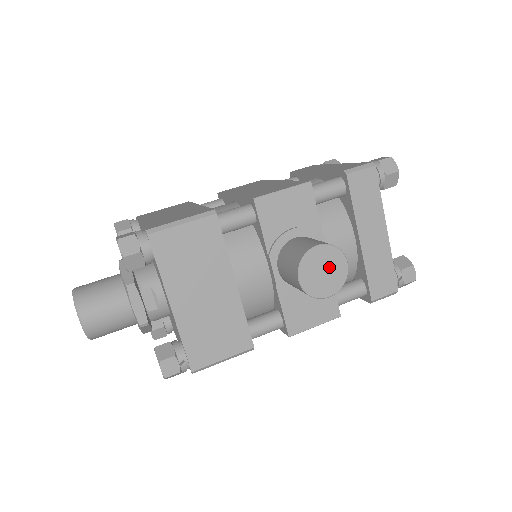
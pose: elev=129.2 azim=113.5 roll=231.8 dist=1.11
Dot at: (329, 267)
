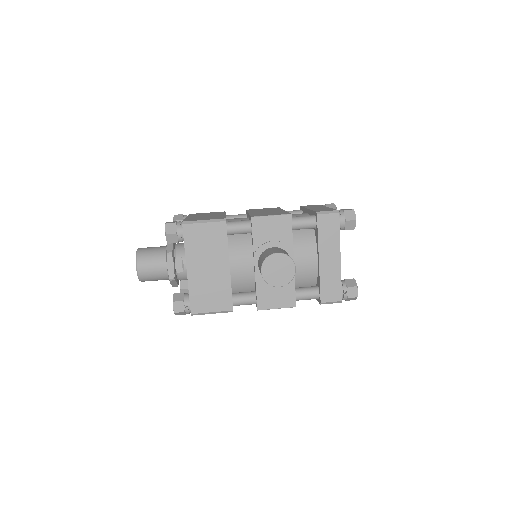
Dot at: (282, 268)
